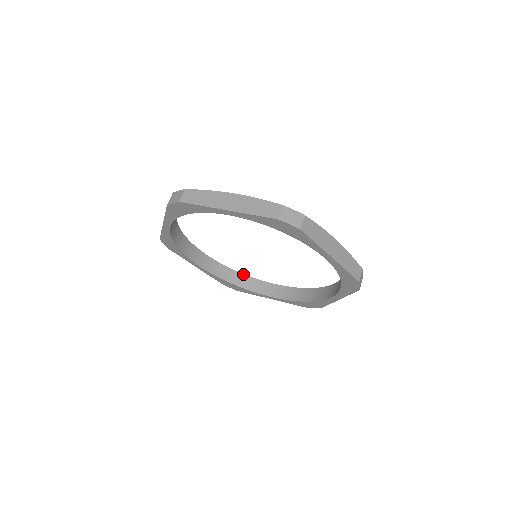
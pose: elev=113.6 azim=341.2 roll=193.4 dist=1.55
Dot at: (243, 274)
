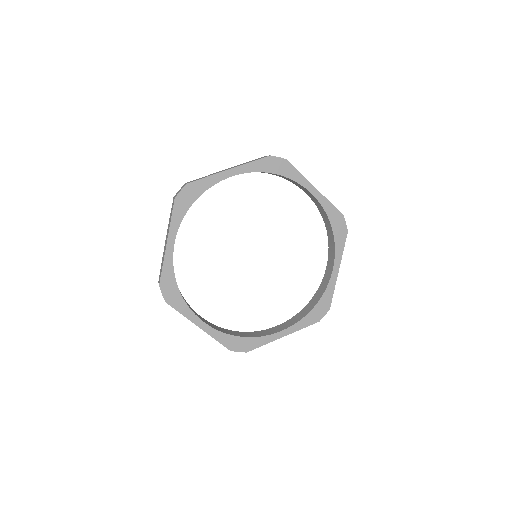
Dot at: occluded
